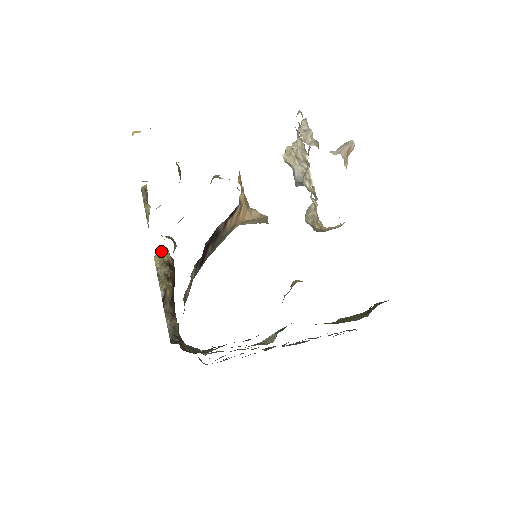
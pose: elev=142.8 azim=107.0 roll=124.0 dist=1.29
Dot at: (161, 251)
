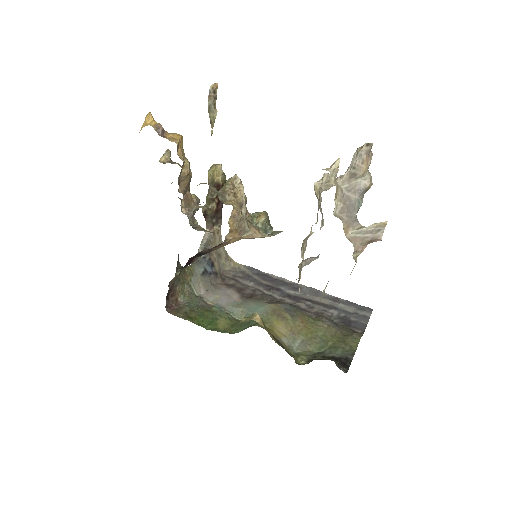
Dot at: (215, 168)
